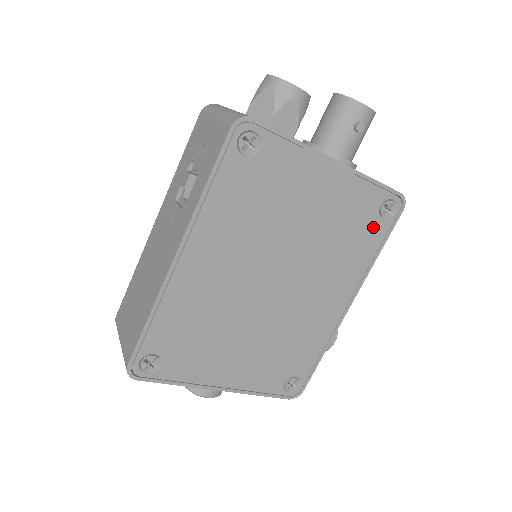
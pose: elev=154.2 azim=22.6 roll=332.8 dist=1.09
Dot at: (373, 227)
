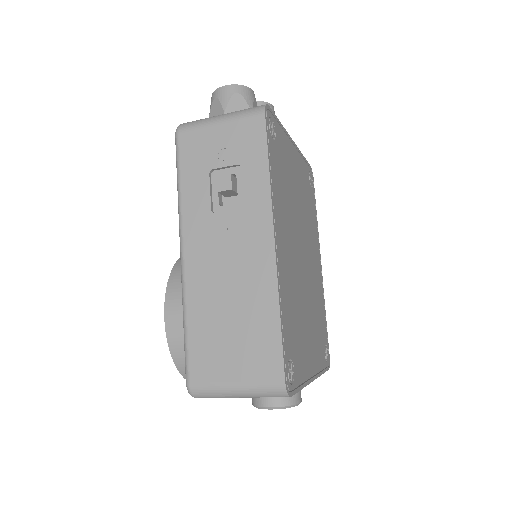
Dot at: (311, 195)
